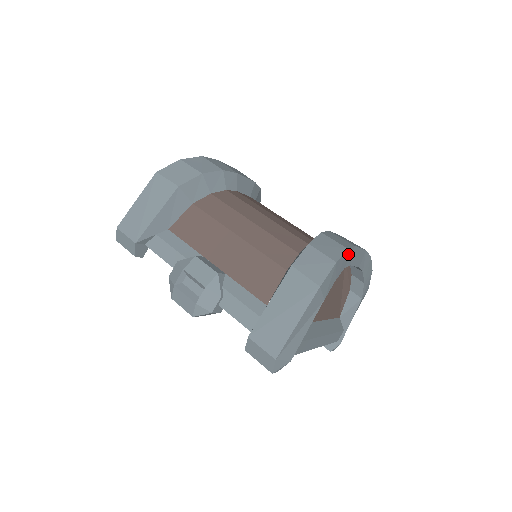
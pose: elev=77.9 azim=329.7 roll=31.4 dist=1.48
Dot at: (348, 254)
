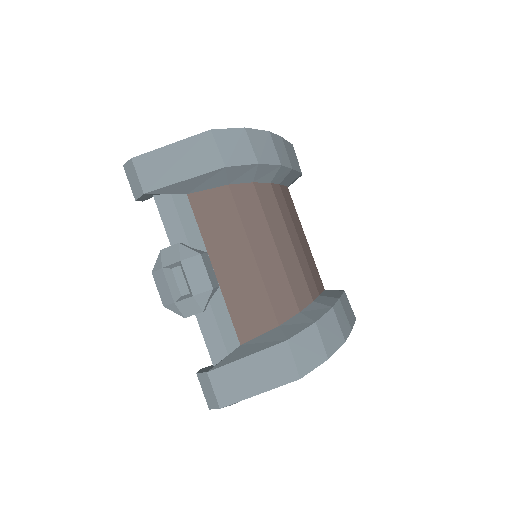
Dot at: occluded
